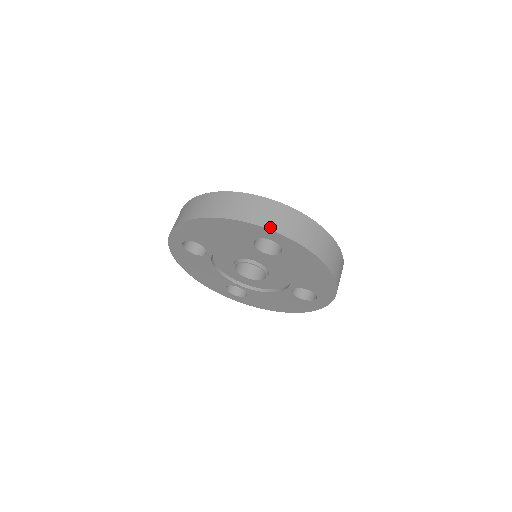
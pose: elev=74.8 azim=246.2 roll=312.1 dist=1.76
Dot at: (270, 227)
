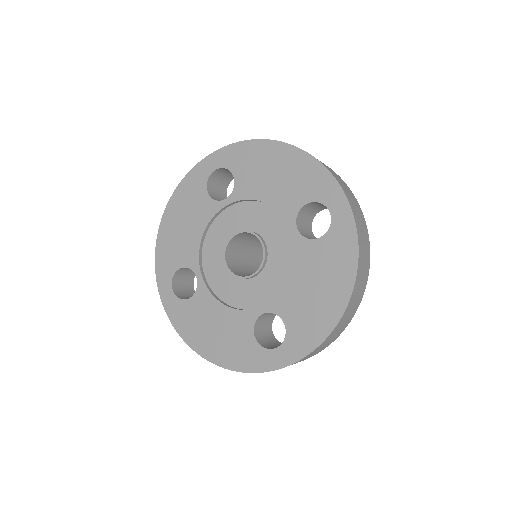
Dot at: (346, 194)
